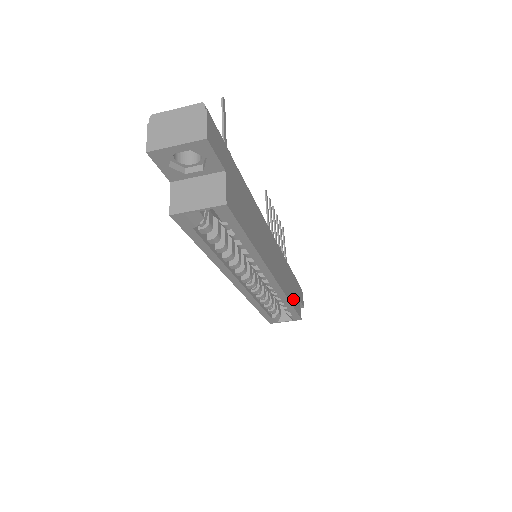
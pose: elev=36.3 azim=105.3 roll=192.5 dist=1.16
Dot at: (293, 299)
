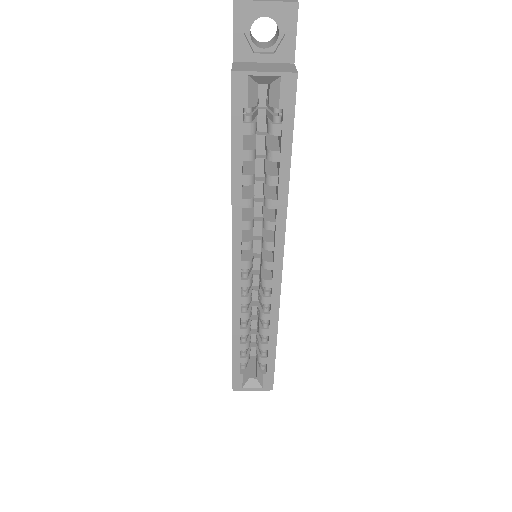
Dot at: occluded
